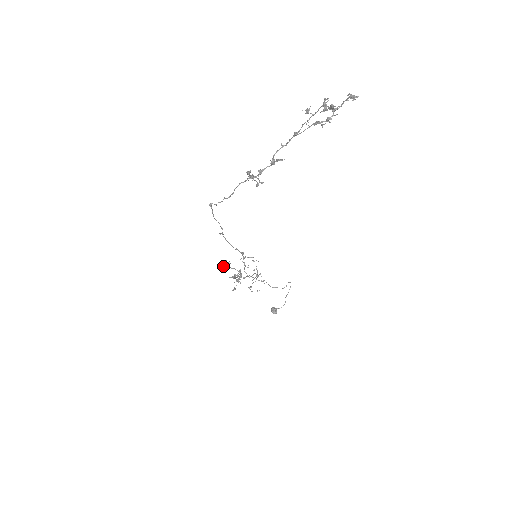
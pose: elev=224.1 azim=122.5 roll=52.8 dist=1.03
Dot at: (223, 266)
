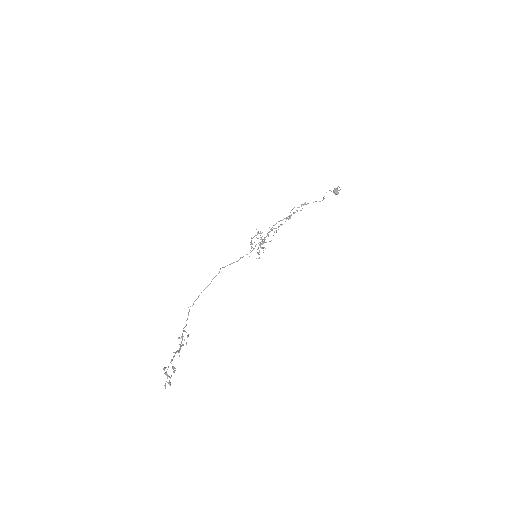
Dot at: (250, 242)
